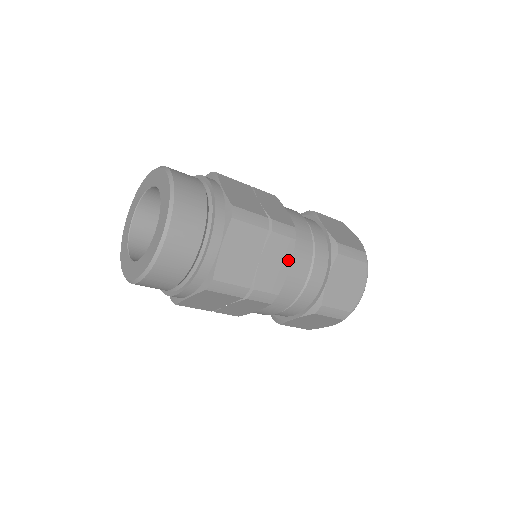
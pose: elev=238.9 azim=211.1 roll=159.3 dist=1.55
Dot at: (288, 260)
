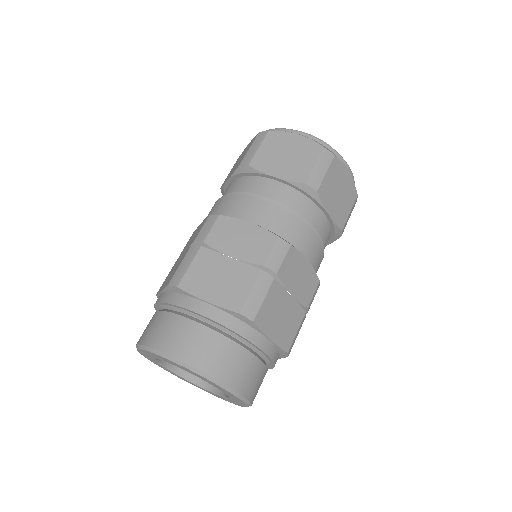
Dot at: (302, 260)
